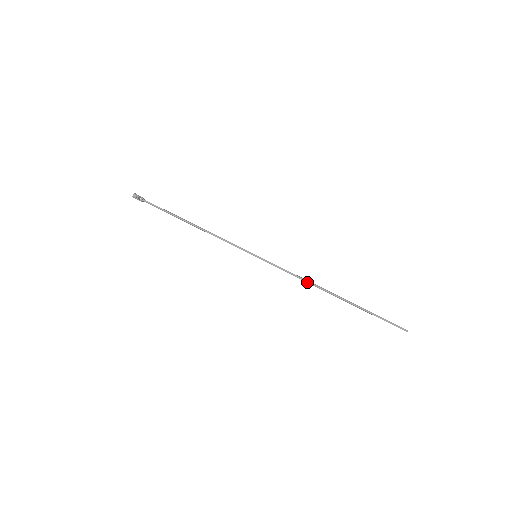
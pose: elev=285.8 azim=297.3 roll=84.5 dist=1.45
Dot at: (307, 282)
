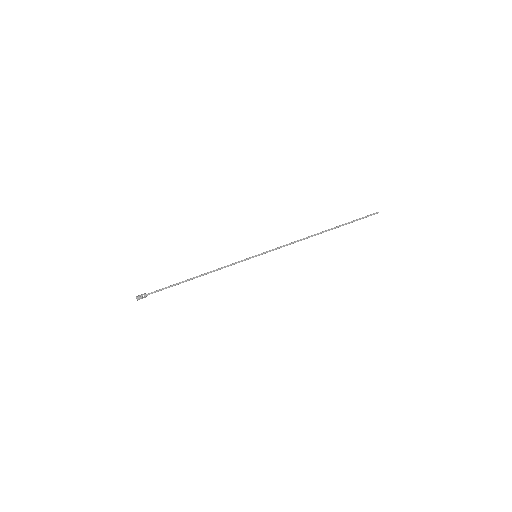
Dot at: occluded
